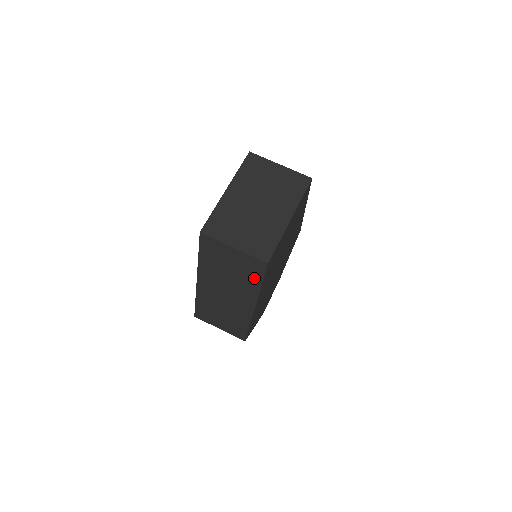
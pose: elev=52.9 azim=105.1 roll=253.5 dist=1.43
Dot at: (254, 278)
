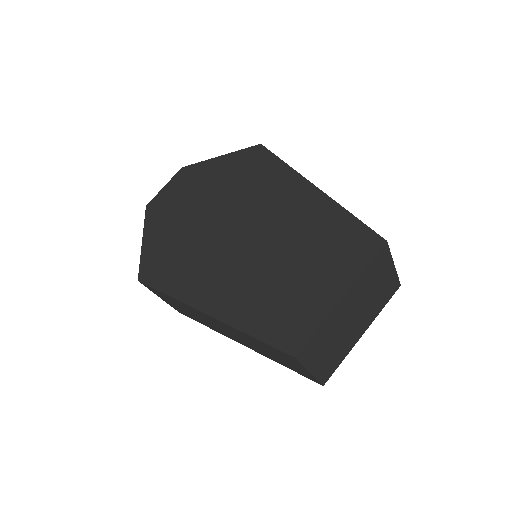
Dot at: (287, 366)
